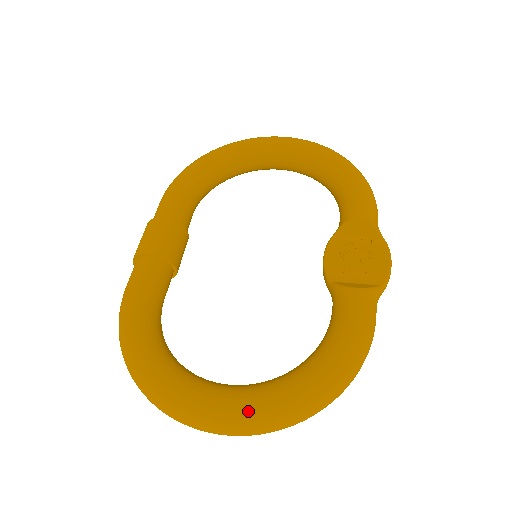
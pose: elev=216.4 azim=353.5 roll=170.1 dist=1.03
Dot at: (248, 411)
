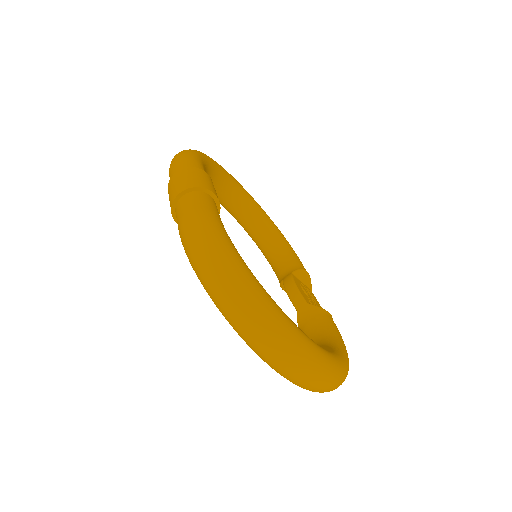
Dot at: (331, 361)
